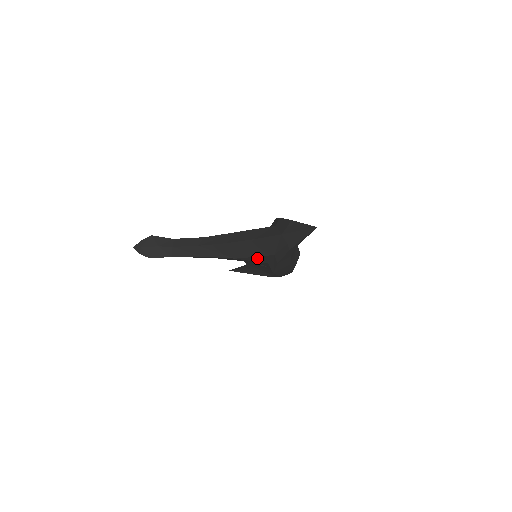
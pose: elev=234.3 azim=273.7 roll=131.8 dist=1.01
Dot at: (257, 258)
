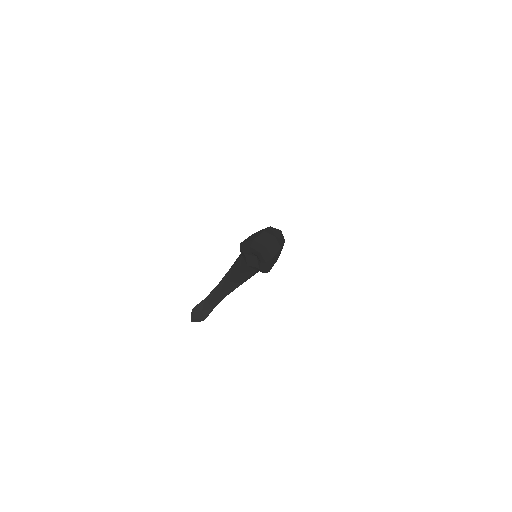
Dot at: (252, 275)
